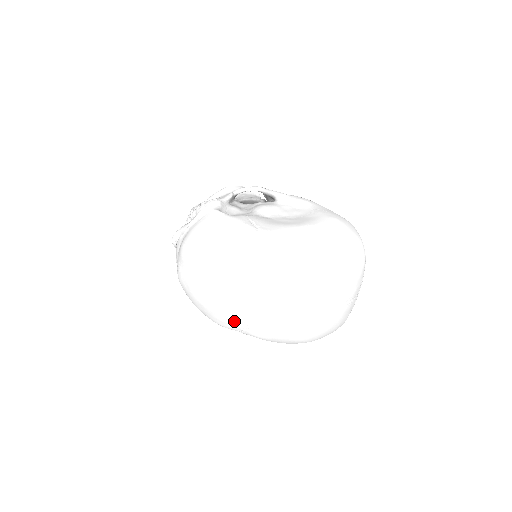
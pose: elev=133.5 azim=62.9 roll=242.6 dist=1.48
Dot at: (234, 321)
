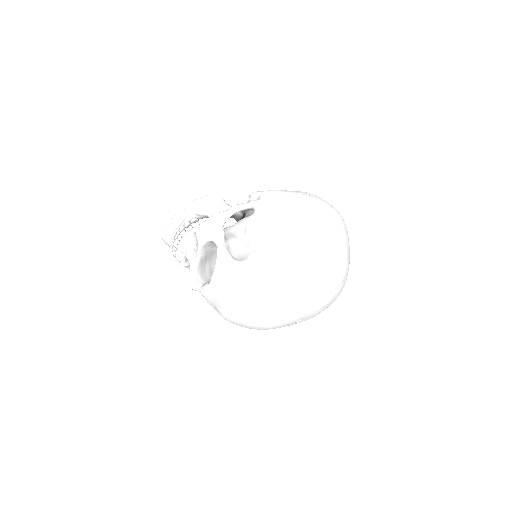
Dot at: occluded
